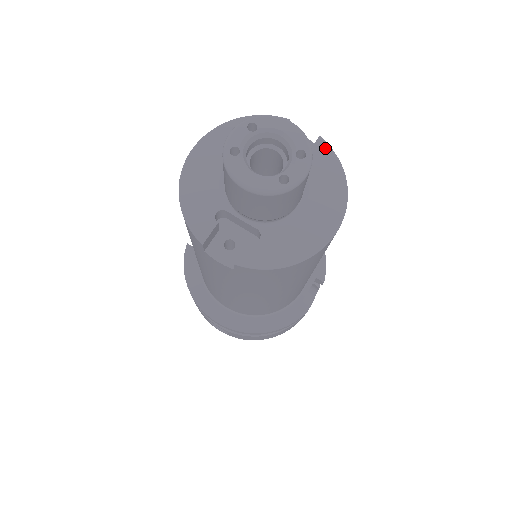
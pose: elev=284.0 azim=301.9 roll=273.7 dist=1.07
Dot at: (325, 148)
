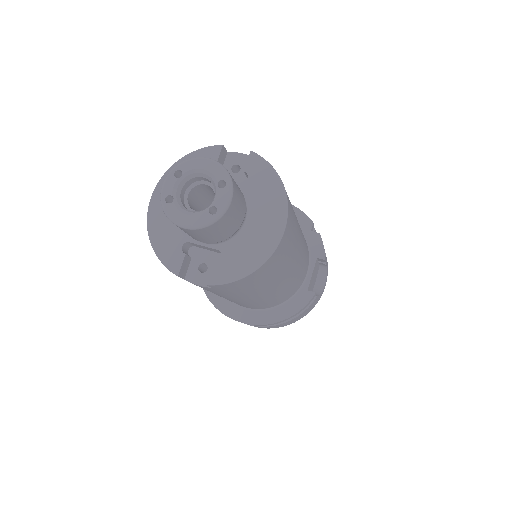
Dot at: (258, 160)
